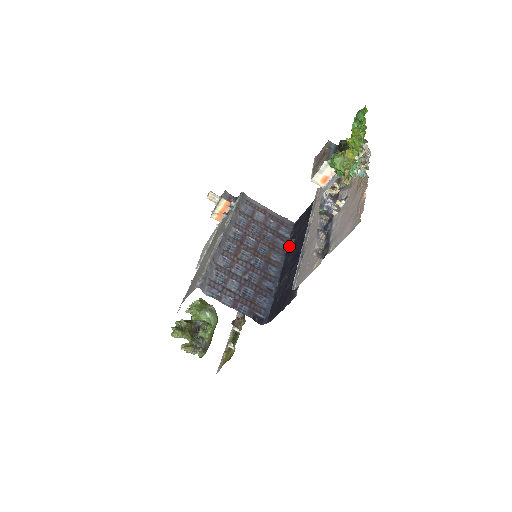
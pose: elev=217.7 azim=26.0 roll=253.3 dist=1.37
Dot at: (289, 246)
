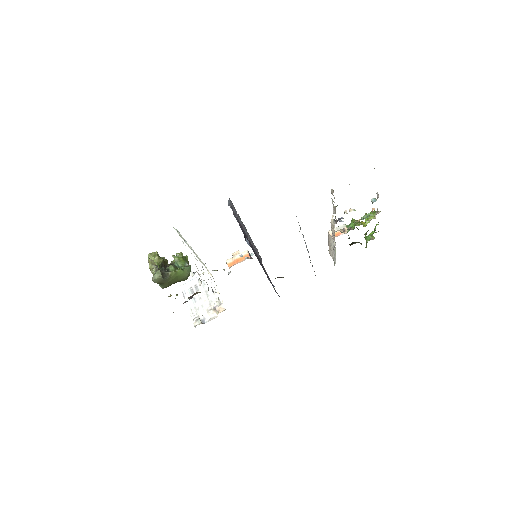
Dot at: (278, 277)
